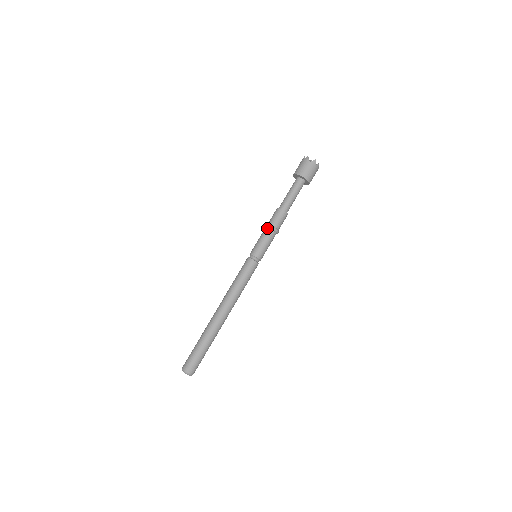
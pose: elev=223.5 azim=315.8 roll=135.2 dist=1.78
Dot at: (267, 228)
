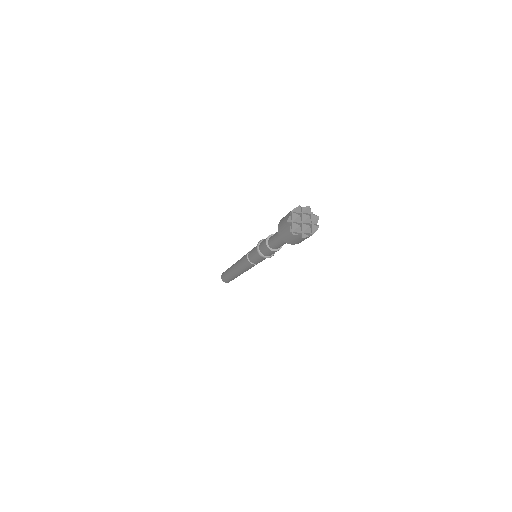
Dot at: (257, 251)
